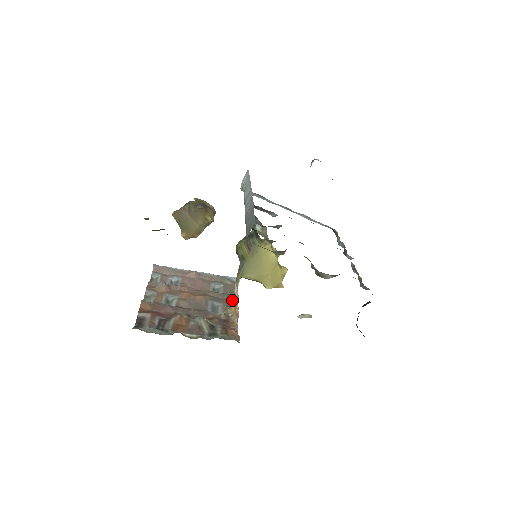
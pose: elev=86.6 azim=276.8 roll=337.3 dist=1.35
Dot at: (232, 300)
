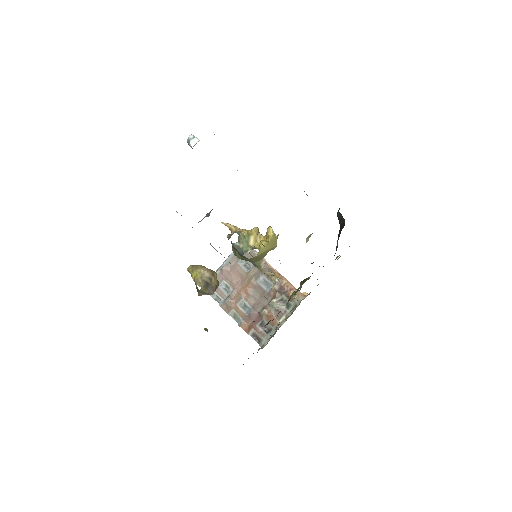
Dot at: (263, 265)
